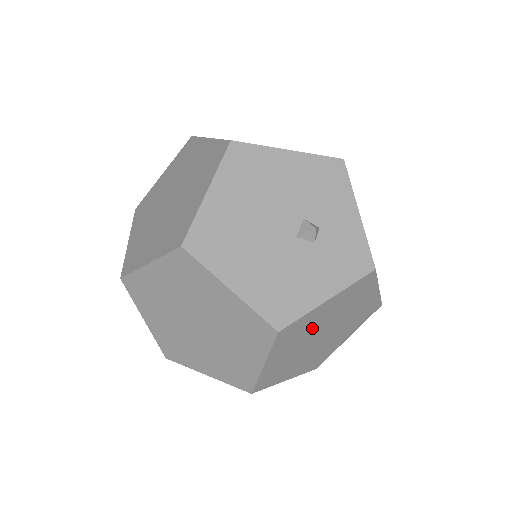
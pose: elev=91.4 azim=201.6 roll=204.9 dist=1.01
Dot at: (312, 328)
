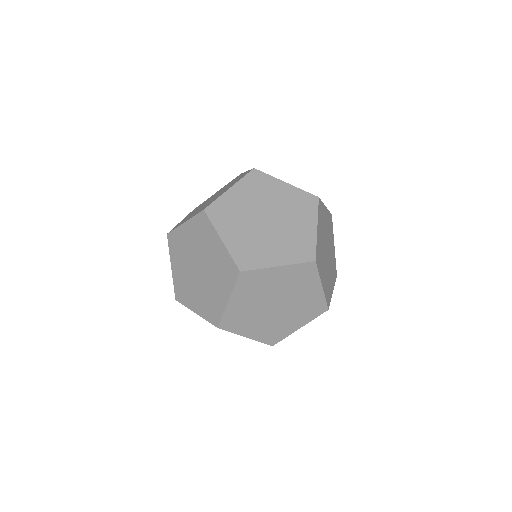
Dot at: occluded
